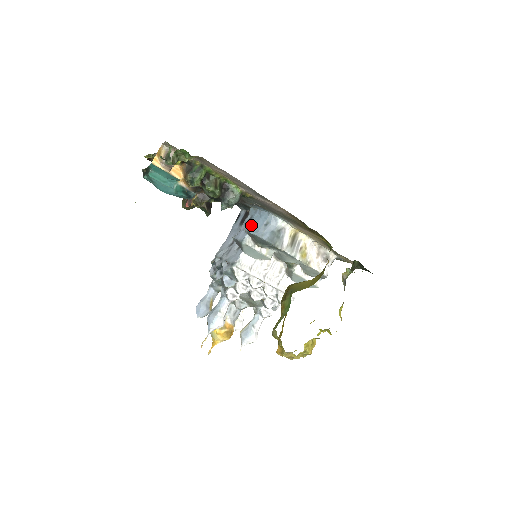
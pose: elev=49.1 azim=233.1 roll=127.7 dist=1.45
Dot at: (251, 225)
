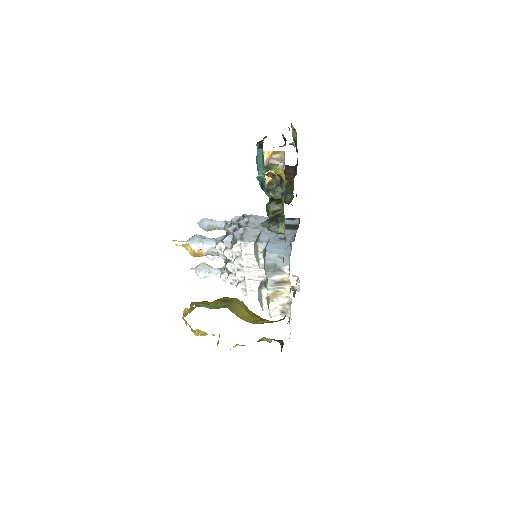
Dot at: (275, 243)
